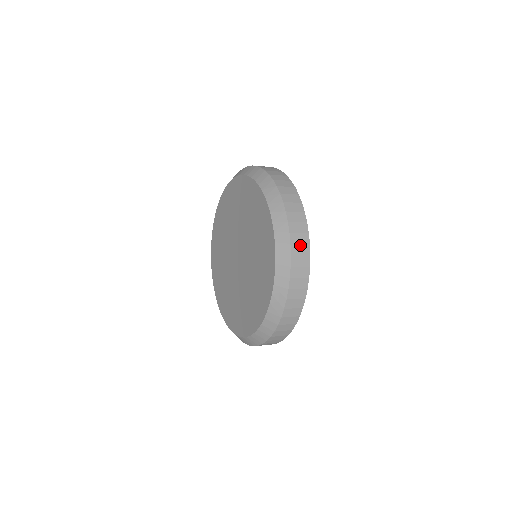
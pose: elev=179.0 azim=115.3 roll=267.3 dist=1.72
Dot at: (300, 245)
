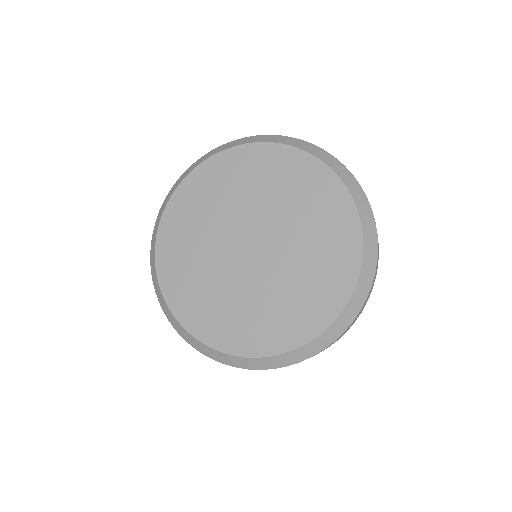
Dot at: occluded
